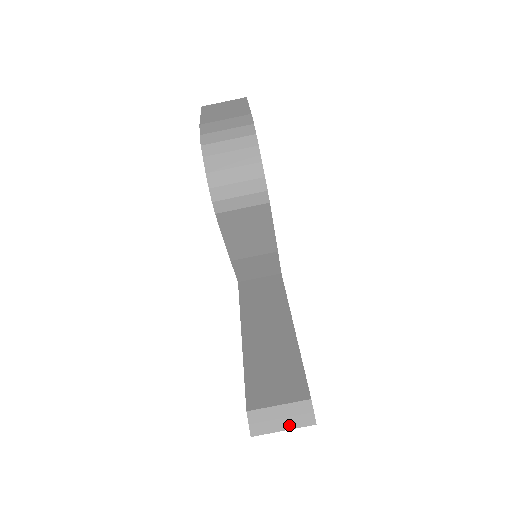
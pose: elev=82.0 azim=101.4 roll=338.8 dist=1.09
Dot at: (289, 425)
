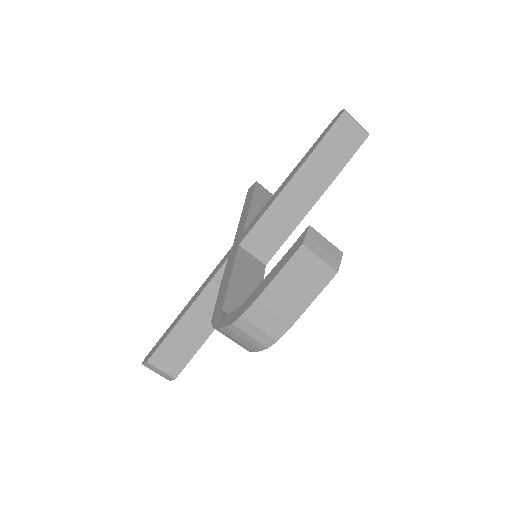
Dot at: (160, 374)
